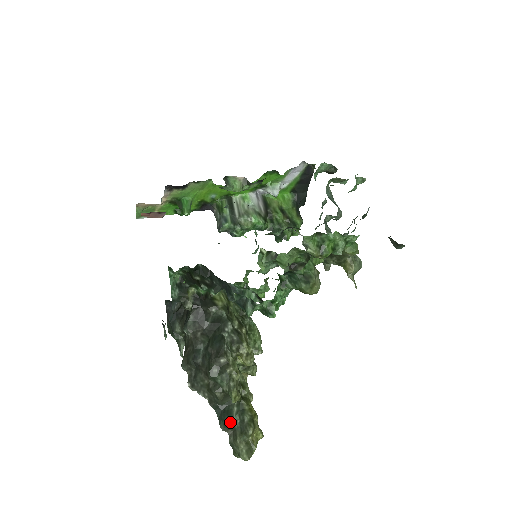
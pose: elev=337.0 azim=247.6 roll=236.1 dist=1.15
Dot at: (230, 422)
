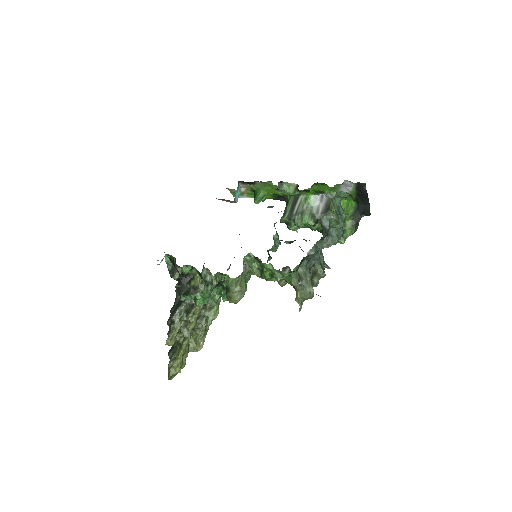
Dot at: (169, 354)
